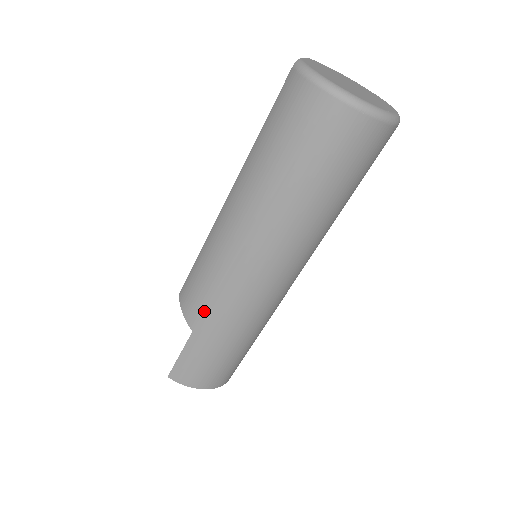
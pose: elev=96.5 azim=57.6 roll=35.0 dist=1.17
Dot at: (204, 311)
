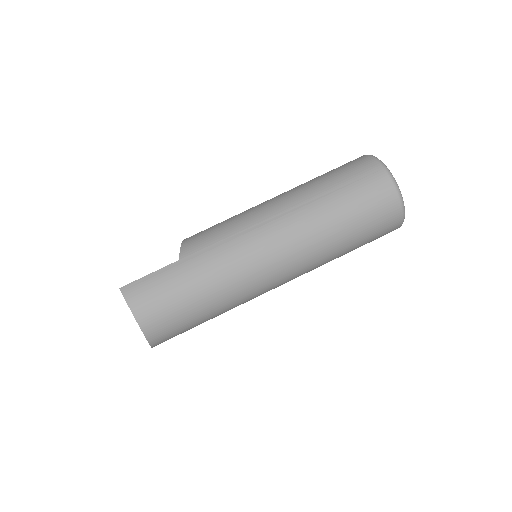
Dot at: (203, 249)
